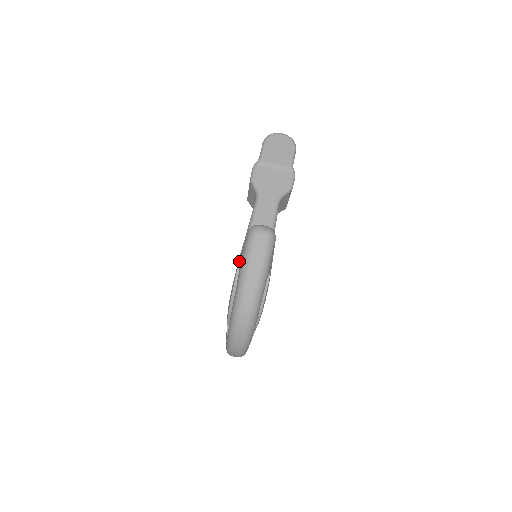
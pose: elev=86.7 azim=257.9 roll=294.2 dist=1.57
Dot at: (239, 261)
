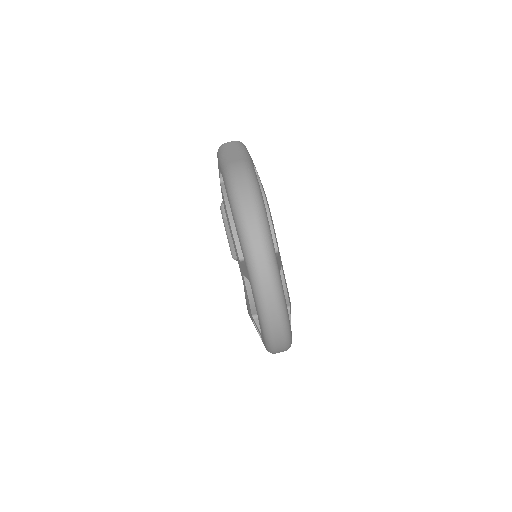
Dot at: (219, 175)
